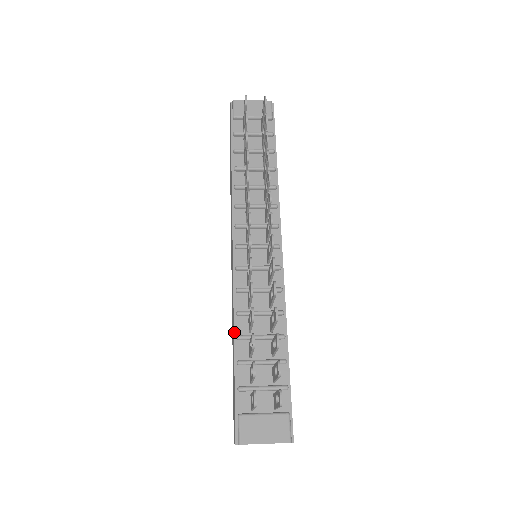
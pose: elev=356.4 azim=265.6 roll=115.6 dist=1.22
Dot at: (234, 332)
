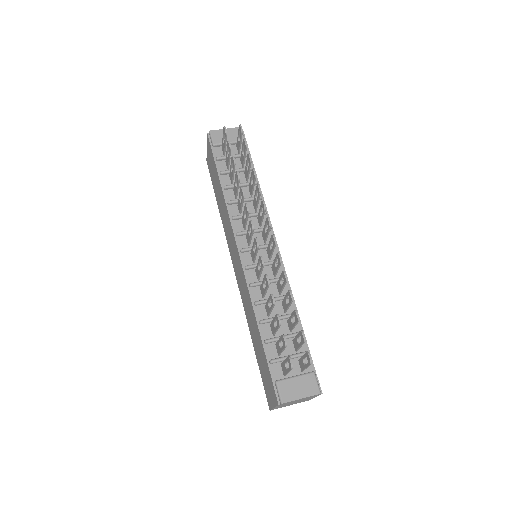
Dot at: (256, 319)
